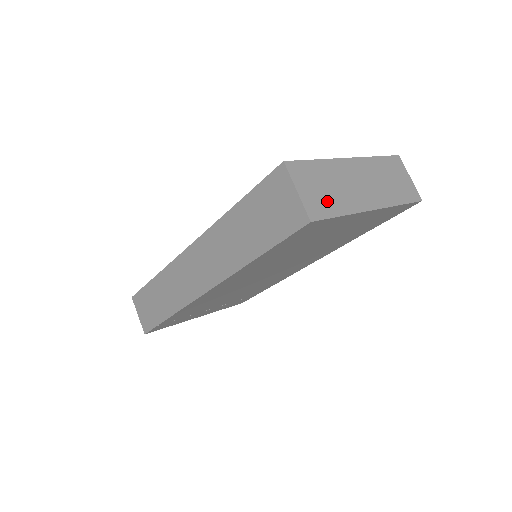
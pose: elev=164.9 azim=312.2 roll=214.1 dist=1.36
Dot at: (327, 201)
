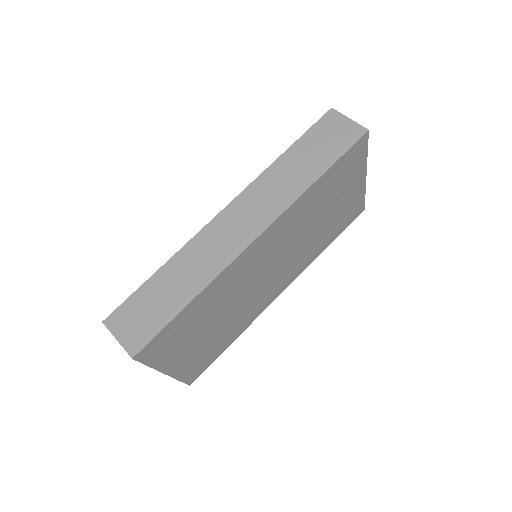
Dot at: occluded
